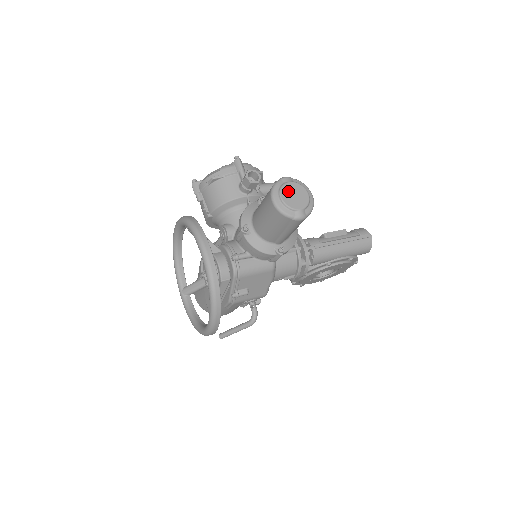
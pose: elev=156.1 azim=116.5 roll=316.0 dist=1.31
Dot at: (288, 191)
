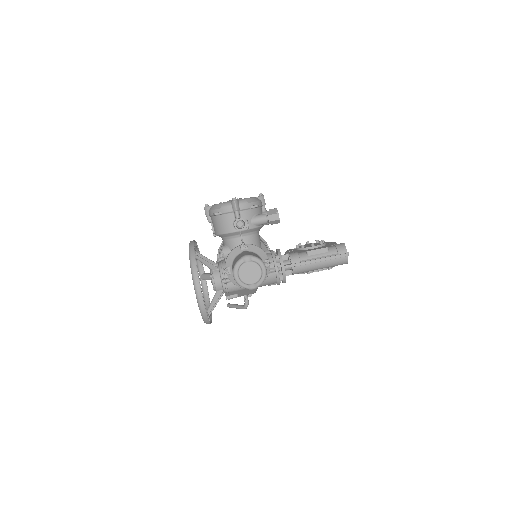
Dot at: (245, 270)
